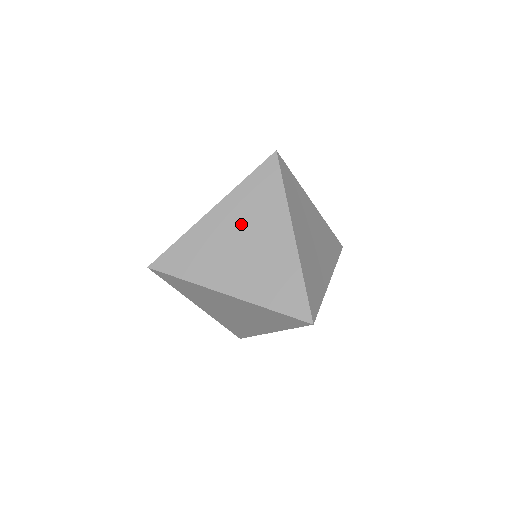
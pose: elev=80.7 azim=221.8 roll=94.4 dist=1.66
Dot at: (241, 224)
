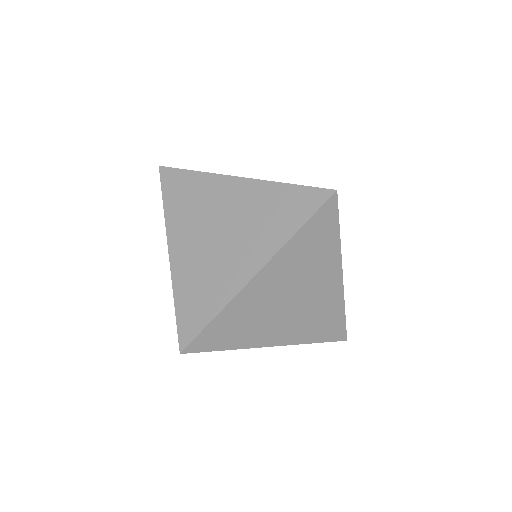
Dot at: (198, 227)
